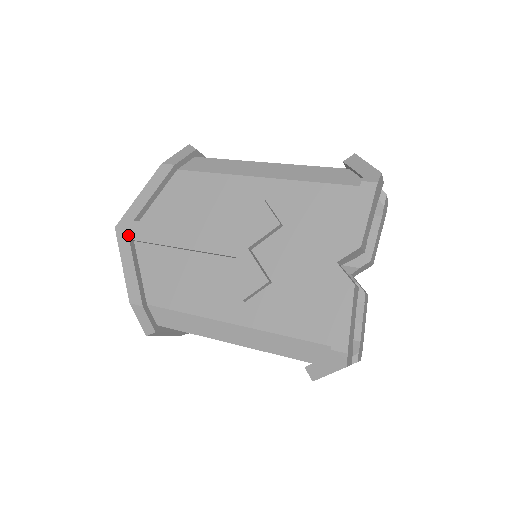
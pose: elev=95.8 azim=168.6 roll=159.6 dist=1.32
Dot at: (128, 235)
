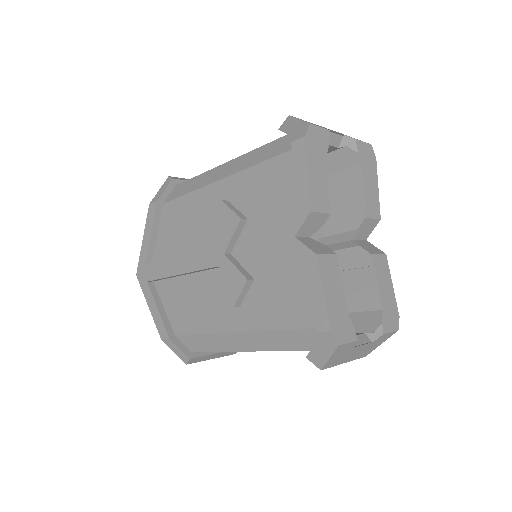
Dot at: (145, 278)
